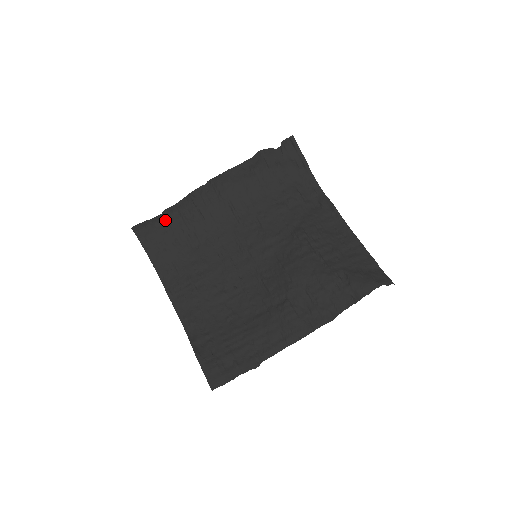
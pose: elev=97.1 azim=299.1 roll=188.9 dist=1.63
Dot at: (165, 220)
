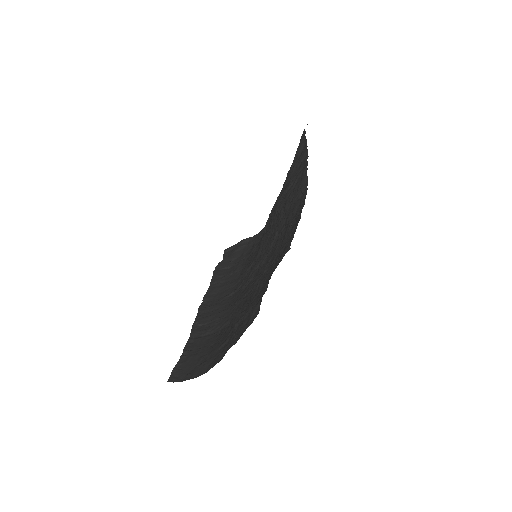
Dot at: (191, 351)
